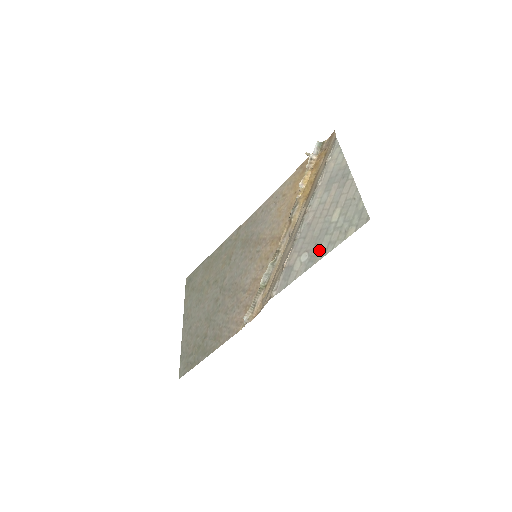
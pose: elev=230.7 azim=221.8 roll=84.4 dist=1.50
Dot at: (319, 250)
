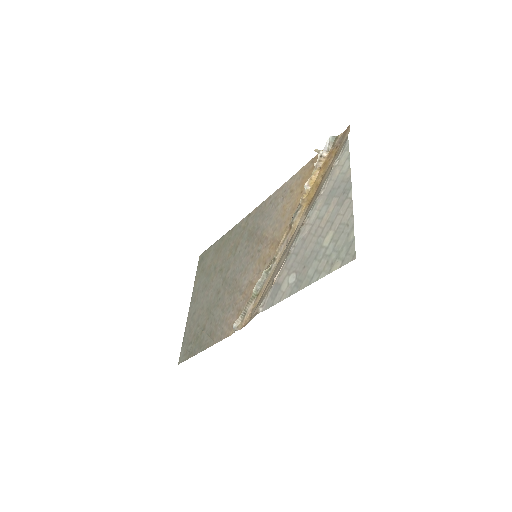
Dot at: (305, 276)
